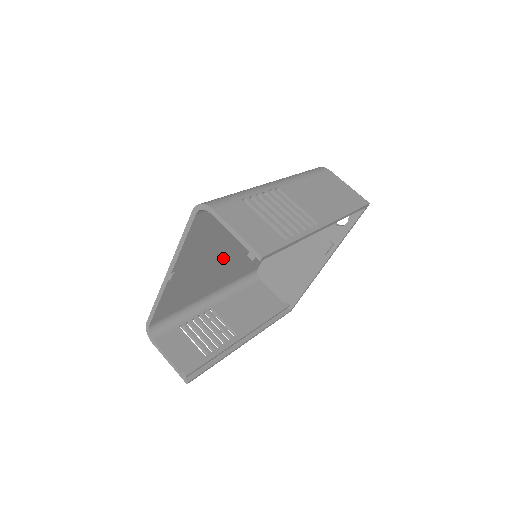
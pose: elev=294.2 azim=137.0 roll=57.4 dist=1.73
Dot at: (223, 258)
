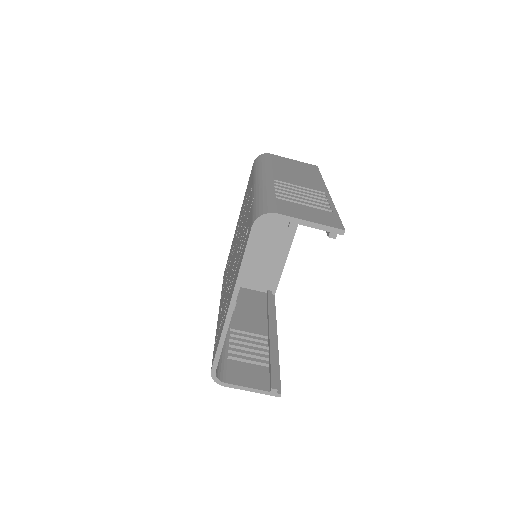
Dot at: occluded
